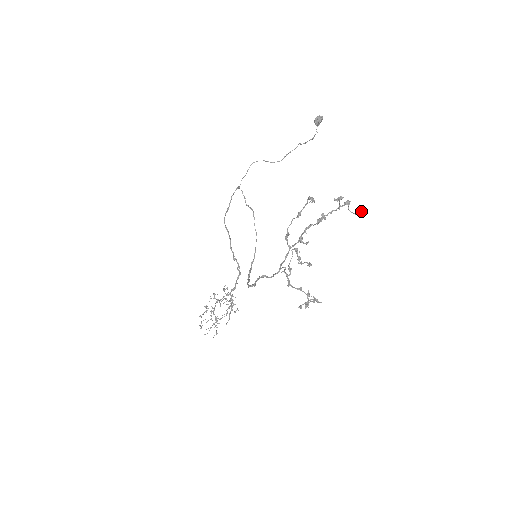
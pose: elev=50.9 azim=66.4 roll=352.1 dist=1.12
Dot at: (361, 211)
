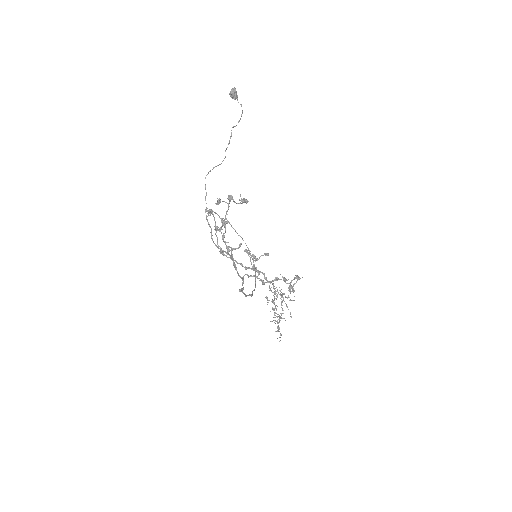
Dot at: (239, 200)
